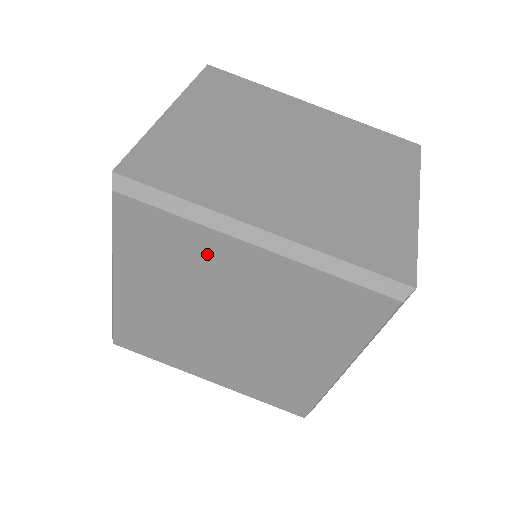
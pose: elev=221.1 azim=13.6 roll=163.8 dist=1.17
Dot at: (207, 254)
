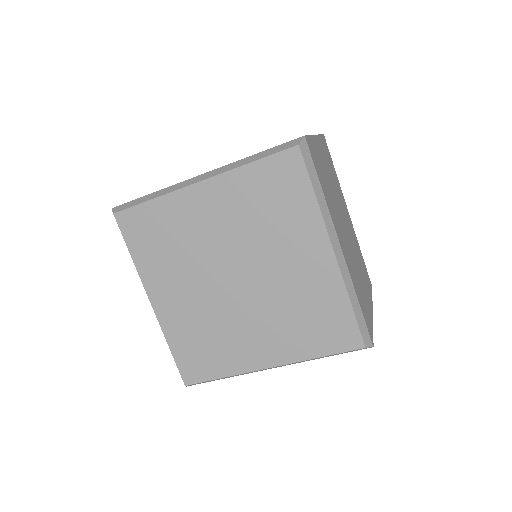
Dot at: (297, 227)
